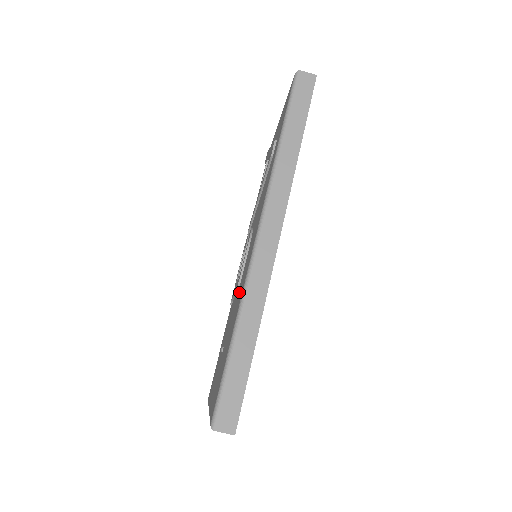
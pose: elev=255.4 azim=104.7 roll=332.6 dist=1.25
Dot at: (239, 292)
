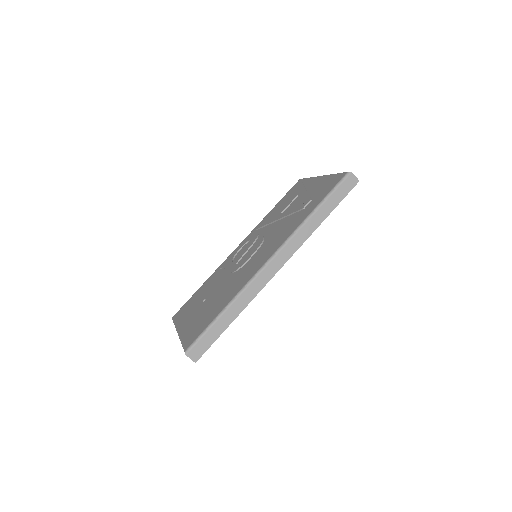
Dot at: (236, 280)
